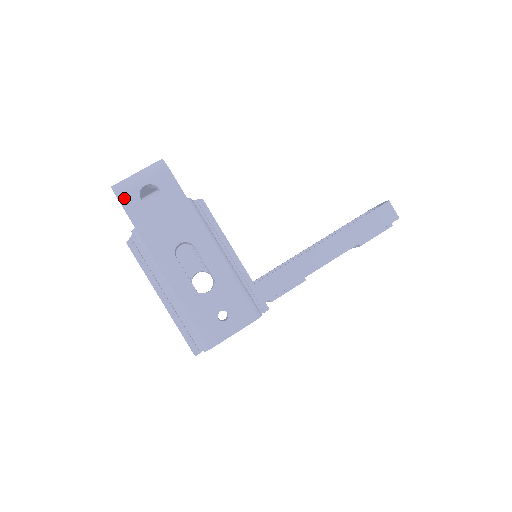
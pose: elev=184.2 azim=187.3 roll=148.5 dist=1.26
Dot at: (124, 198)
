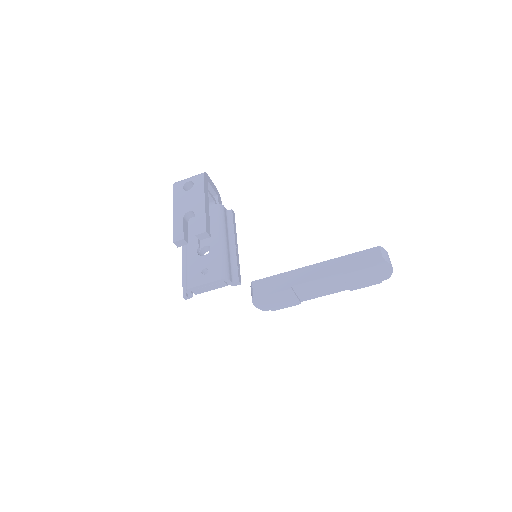
Dot at: (176, 186)
